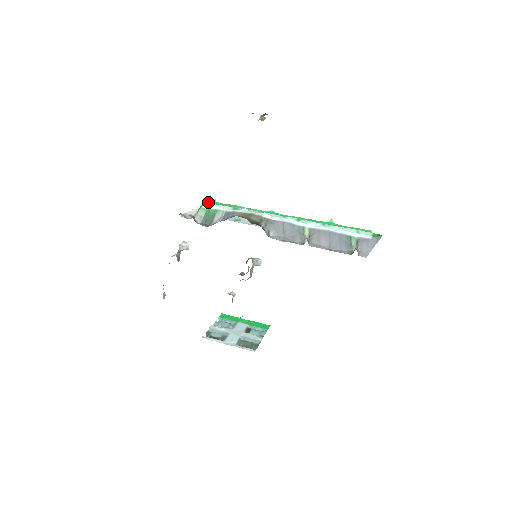
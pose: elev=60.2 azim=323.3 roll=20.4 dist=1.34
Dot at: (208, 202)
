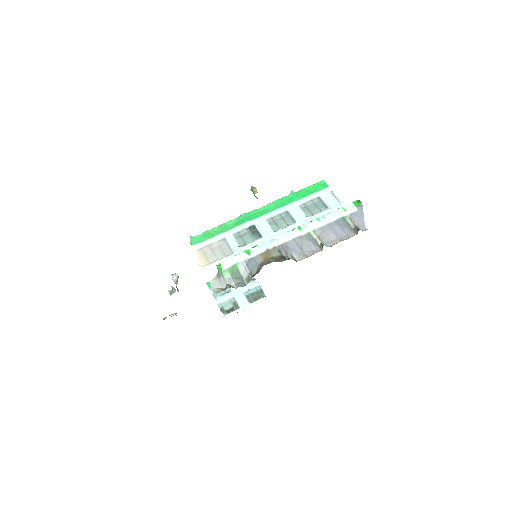
Dot at: (192, 245)
